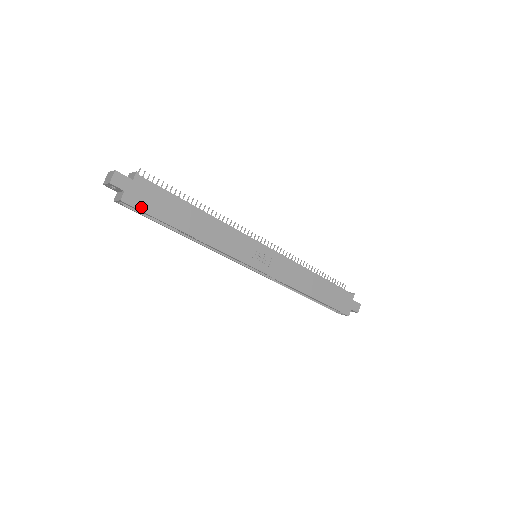
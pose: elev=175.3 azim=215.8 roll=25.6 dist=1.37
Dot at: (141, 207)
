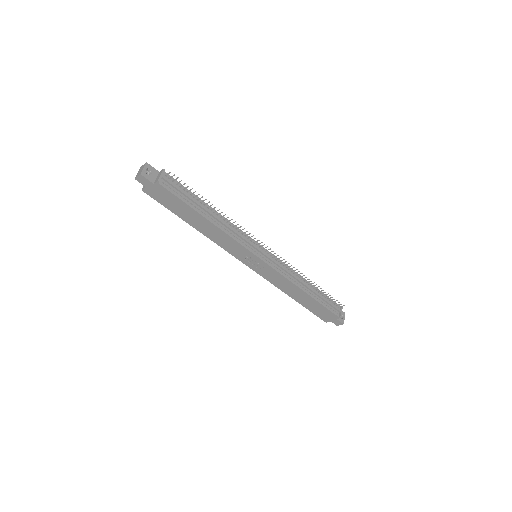
Dot at: (157, 199)
